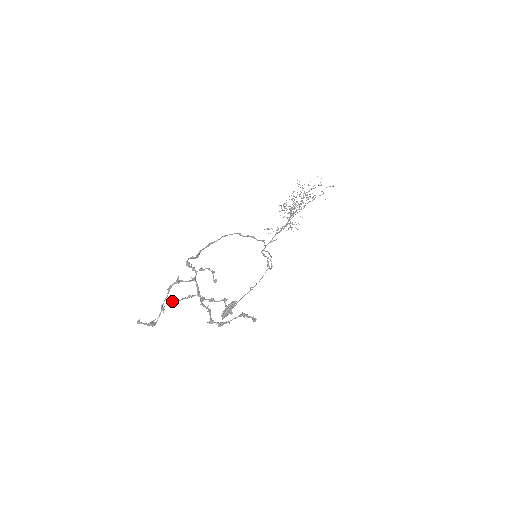
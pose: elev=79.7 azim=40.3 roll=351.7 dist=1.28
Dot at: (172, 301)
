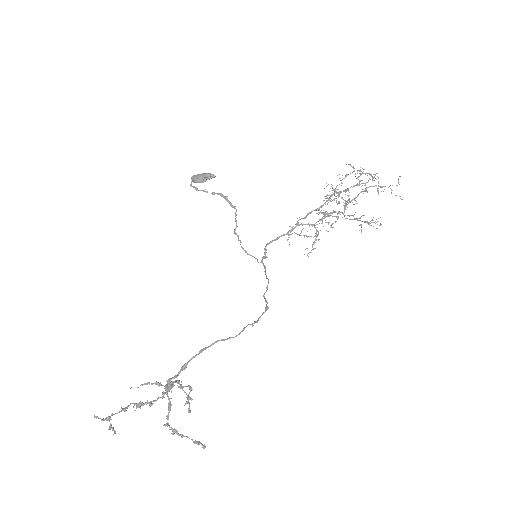
Dot at: occluded
